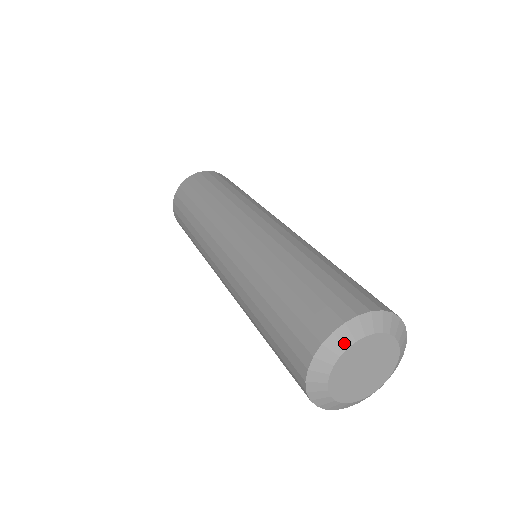
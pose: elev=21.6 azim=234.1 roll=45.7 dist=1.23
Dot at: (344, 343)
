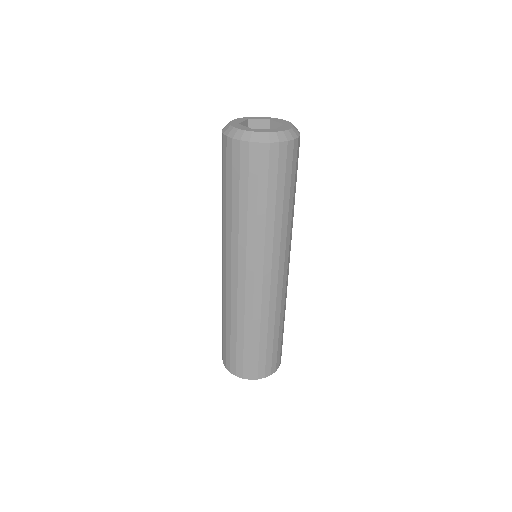
Dot at: occluded
